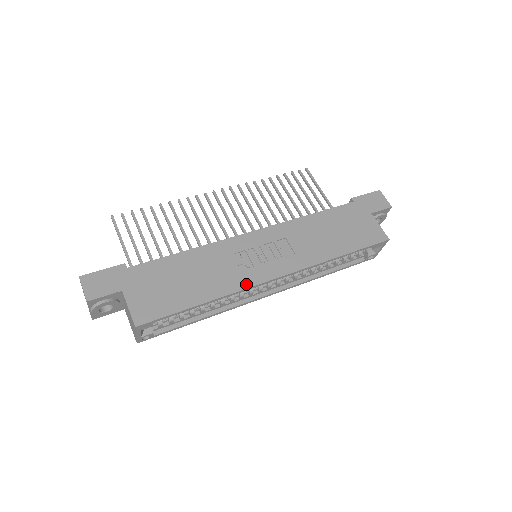
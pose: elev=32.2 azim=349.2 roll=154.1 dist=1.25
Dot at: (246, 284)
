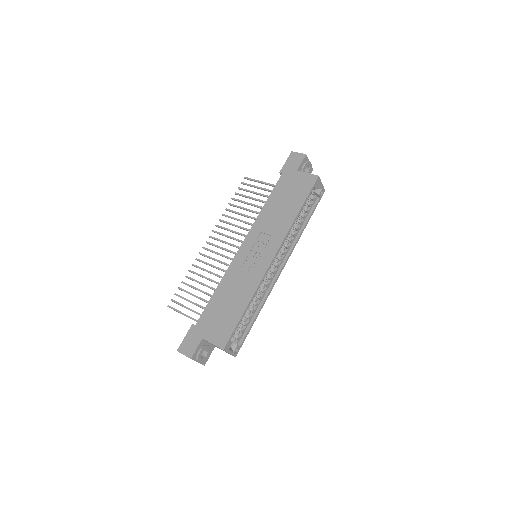
Dot at: (260, 277)
